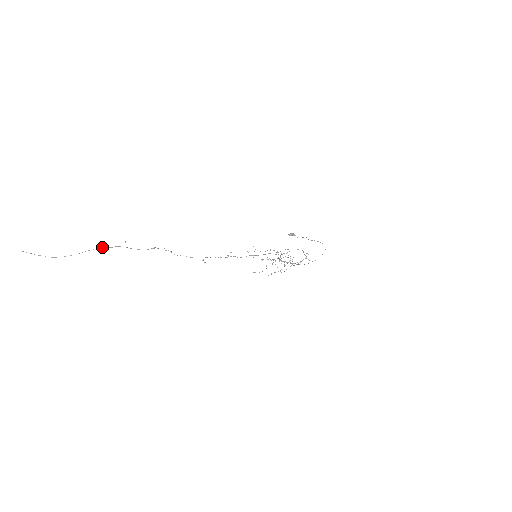
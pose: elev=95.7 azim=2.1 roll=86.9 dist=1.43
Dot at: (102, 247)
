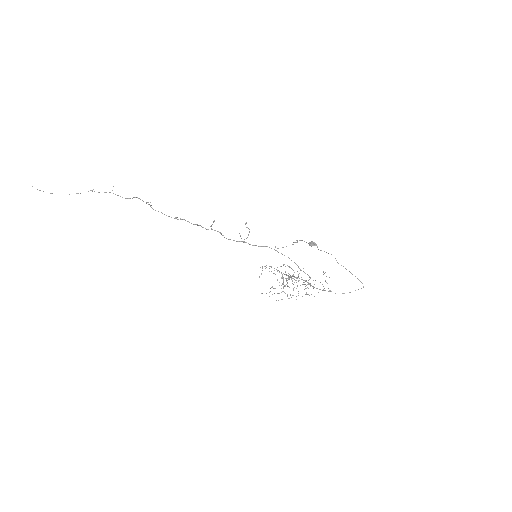
Dot at: (92, 191)
